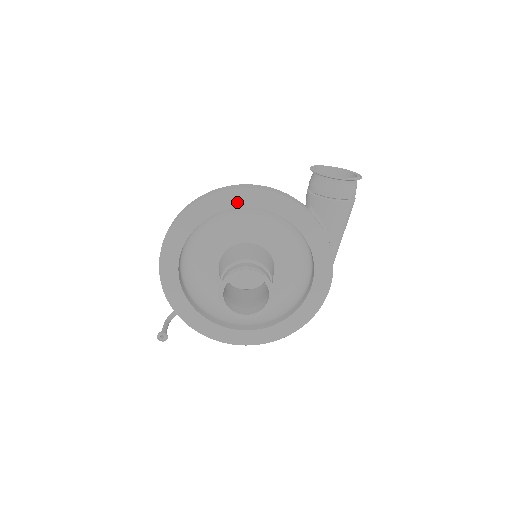
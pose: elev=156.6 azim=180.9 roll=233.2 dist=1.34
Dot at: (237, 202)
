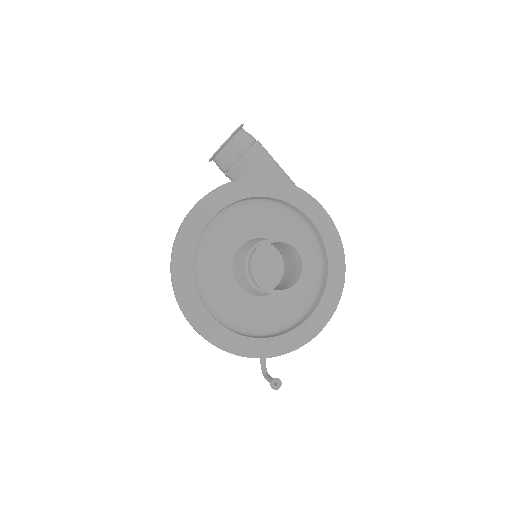
Dot at: (195, 231)
